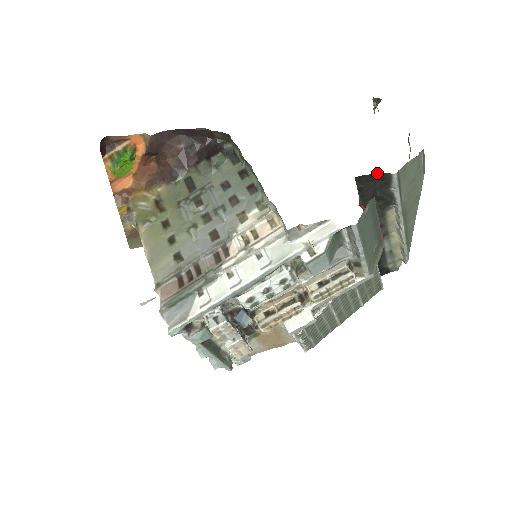
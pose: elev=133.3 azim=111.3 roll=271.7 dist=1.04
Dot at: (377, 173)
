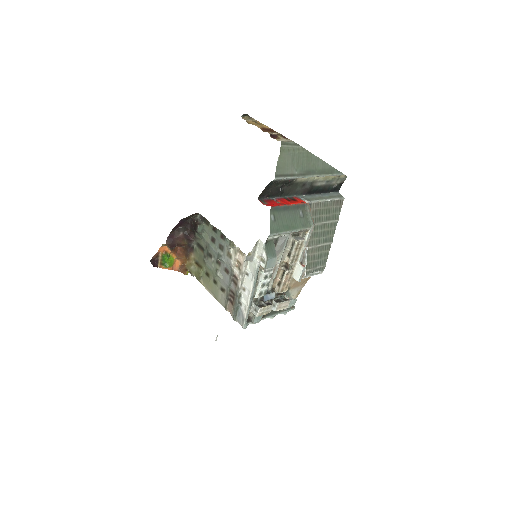
Dot at: (266, 186)
